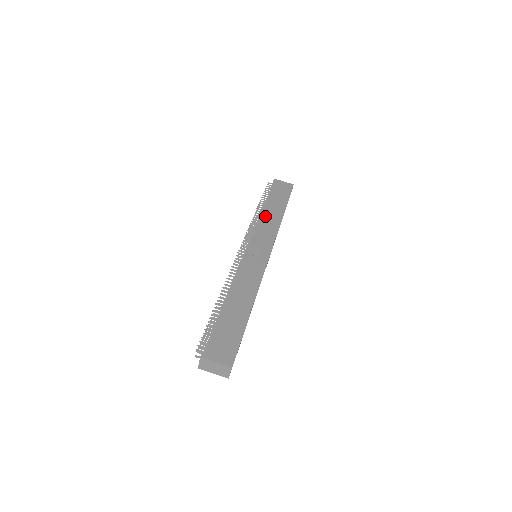
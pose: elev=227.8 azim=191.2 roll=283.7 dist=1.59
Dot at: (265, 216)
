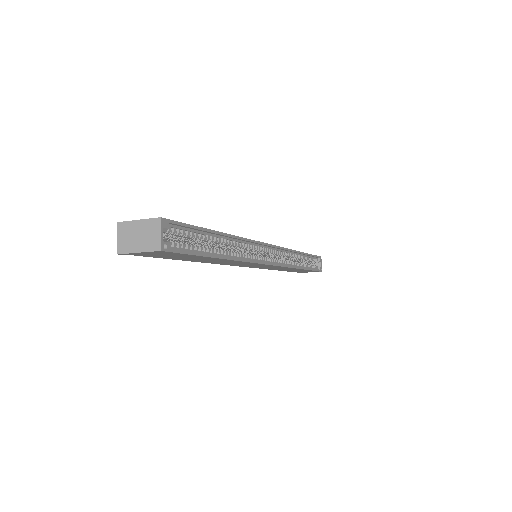
Dot at: occluded
